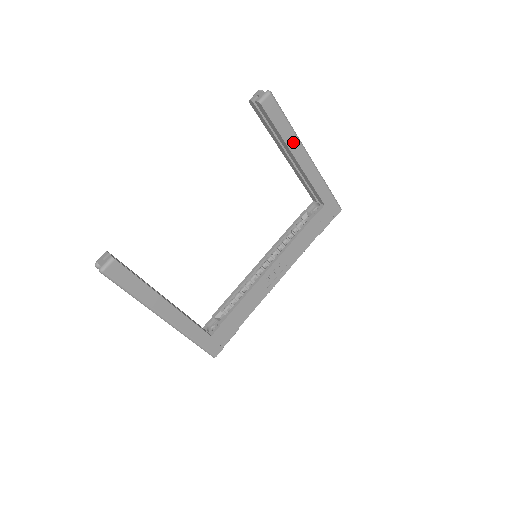
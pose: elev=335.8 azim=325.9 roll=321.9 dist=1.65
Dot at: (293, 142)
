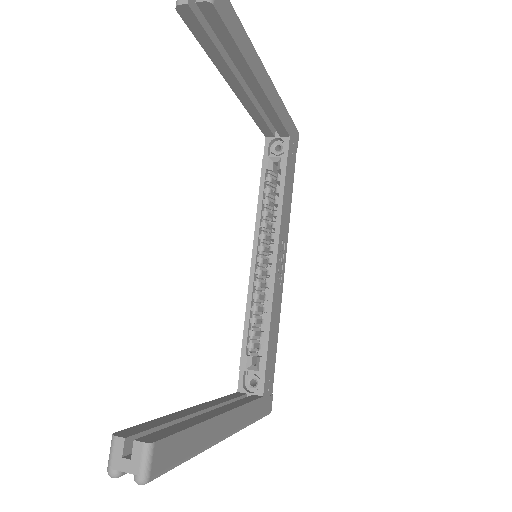
Dot at: (253, 59)
